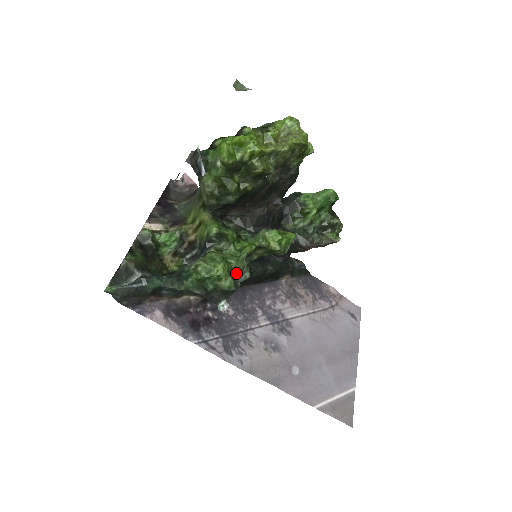
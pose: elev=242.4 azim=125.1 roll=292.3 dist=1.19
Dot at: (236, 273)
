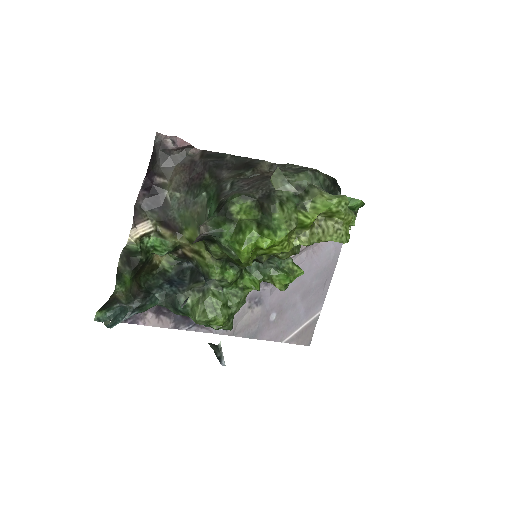
Dot at: (235, 312)
